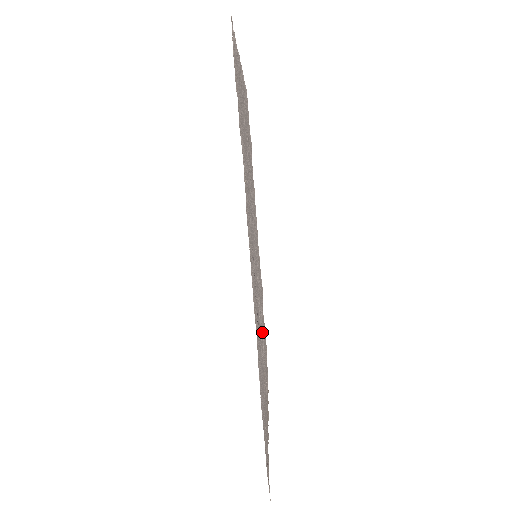
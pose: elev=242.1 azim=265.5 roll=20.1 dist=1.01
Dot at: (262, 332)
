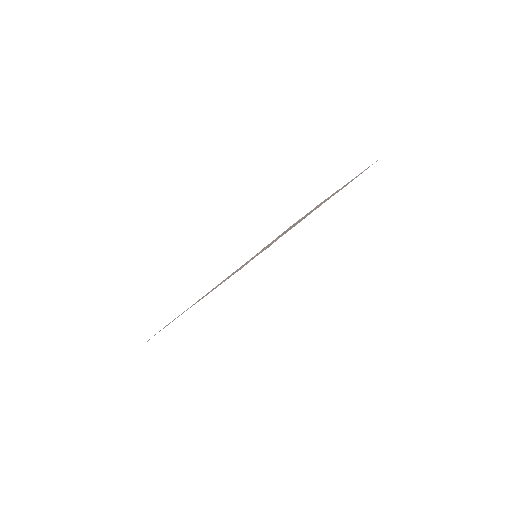
Dot at: occluded
